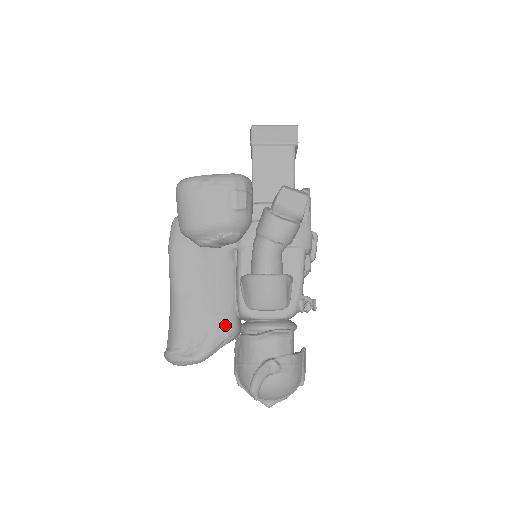
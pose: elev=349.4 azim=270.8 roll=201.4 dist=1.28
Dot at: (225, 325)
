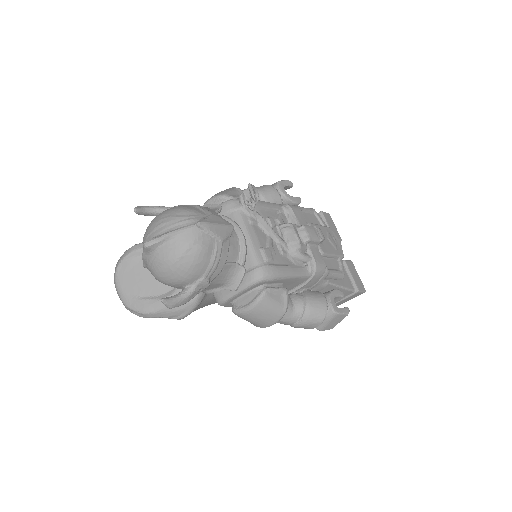
Dot at: occluded
